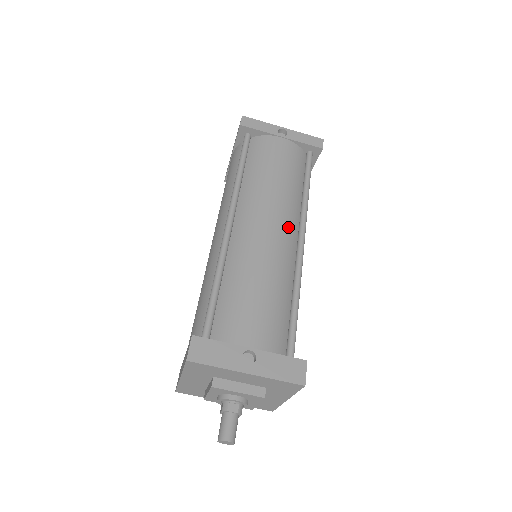
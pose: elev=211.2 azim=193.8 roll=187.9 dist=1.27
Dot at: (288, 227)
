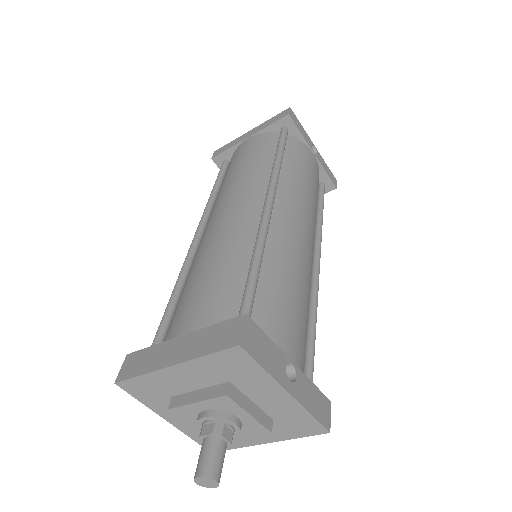
Dot at: (313, 243)
